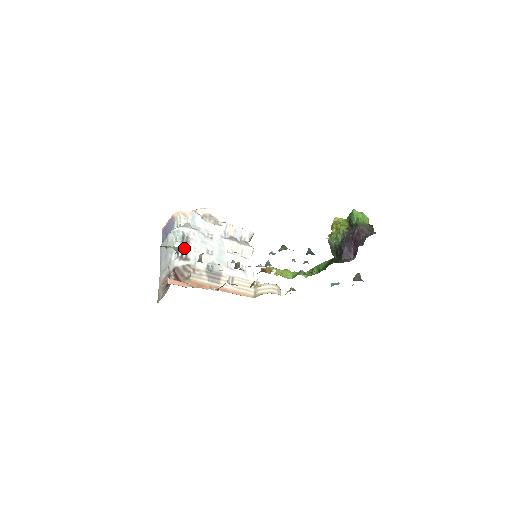
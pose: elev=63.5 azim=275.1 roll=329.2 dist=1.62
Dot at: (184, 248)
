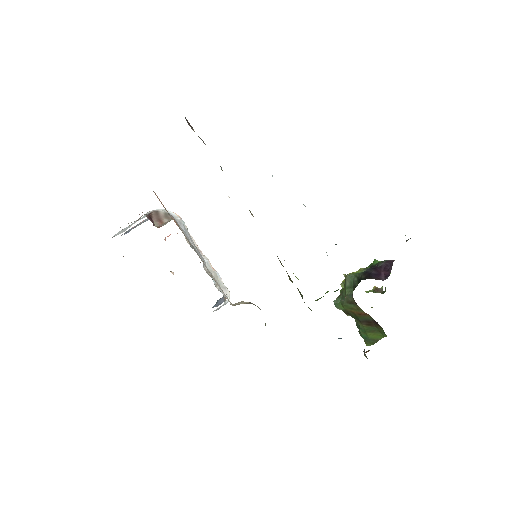
Dot at: occluded
